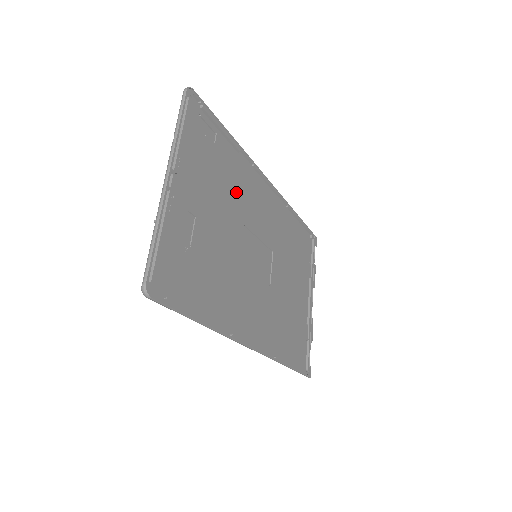
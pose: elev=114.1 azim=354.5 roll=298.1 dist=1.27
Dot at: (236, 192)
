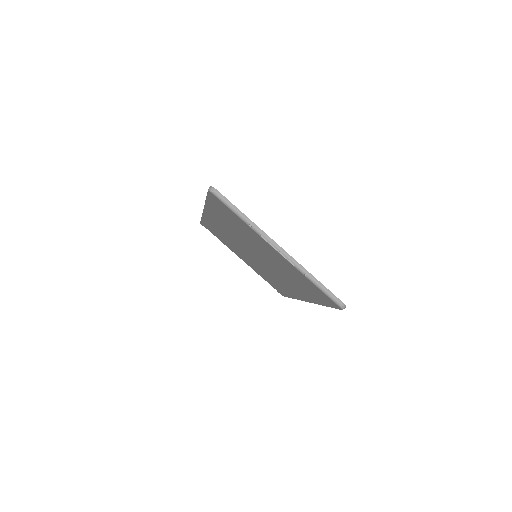
Dot at: occluded
